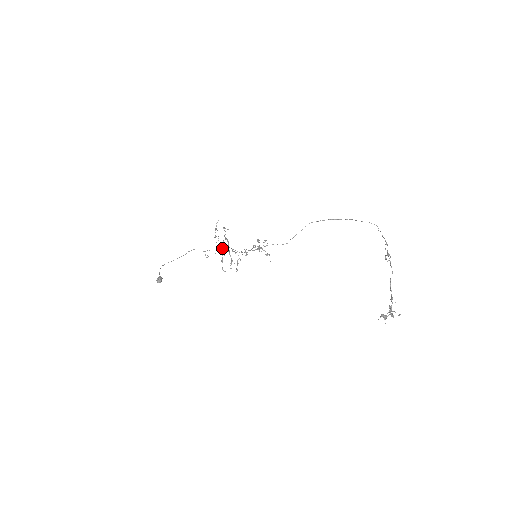
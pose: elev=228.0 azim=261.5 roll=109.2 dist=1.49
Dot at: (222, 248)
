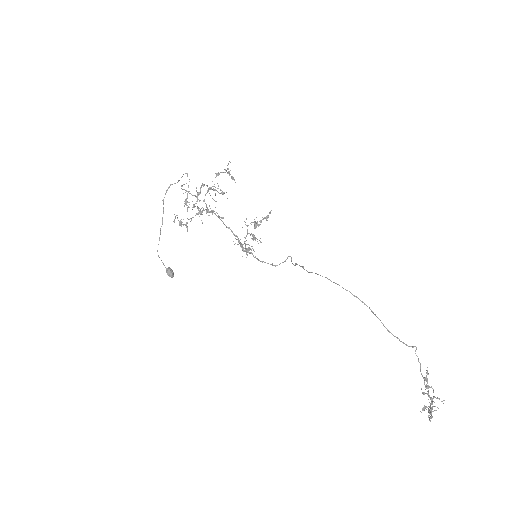
Dot at: occluded
